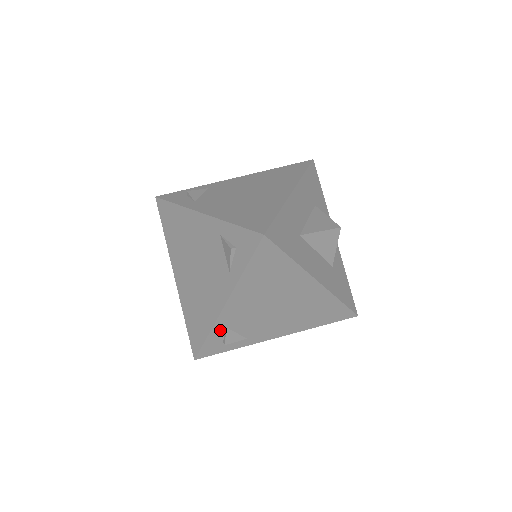
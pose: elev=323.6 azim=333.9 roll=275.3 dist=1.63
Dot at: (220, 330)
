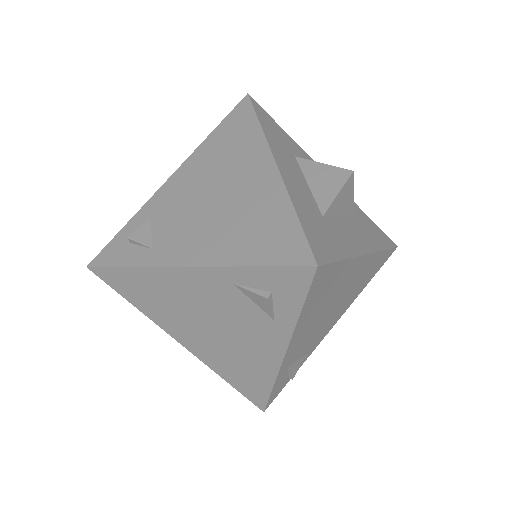
Dot at: (283, 373)
